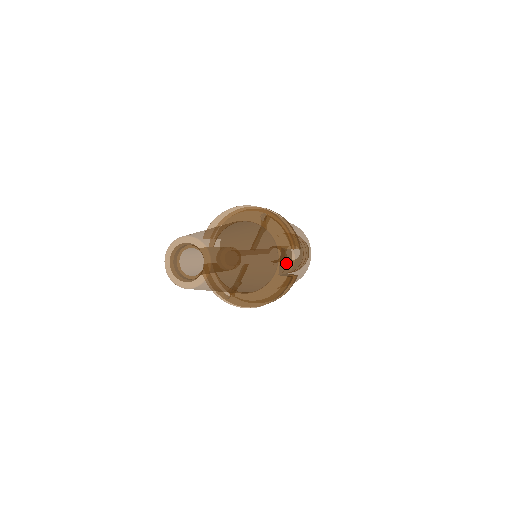
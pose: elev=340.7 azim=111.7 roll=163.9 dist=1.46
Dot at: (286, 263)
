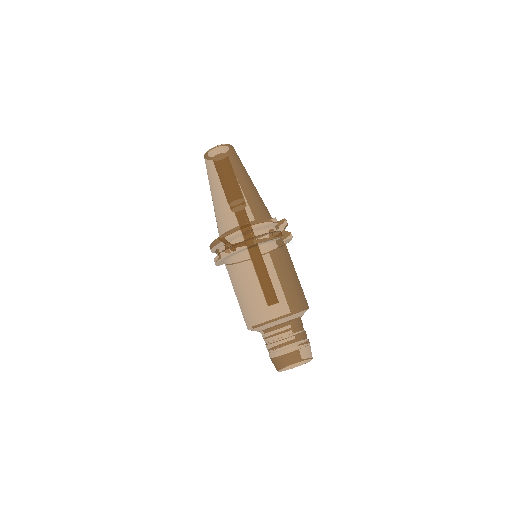
Dot at: occluded
